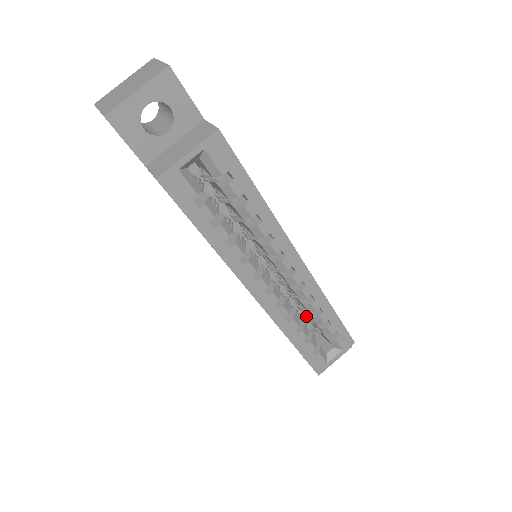
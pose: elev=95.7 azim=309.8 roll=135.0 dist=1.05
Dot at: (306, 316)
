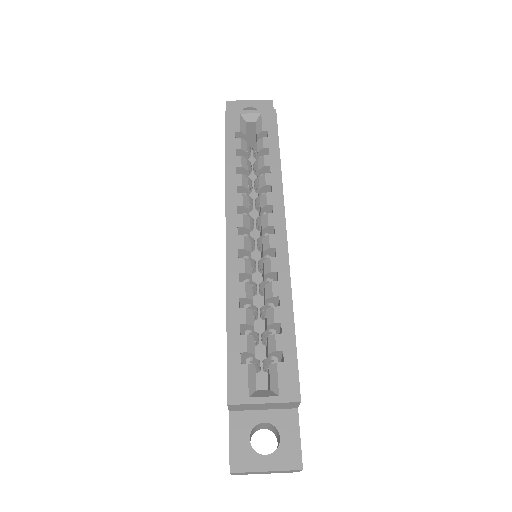
Dot at: (263, 333)
